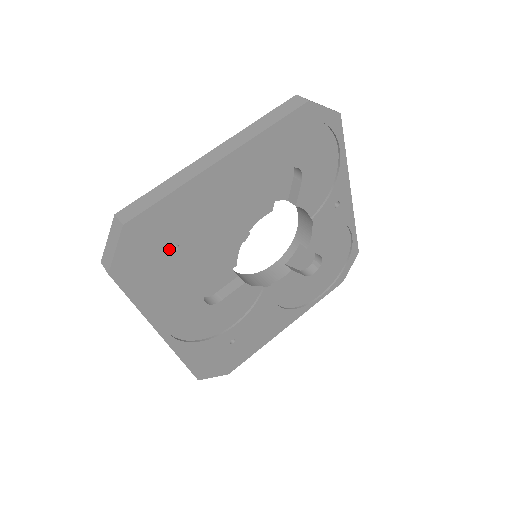
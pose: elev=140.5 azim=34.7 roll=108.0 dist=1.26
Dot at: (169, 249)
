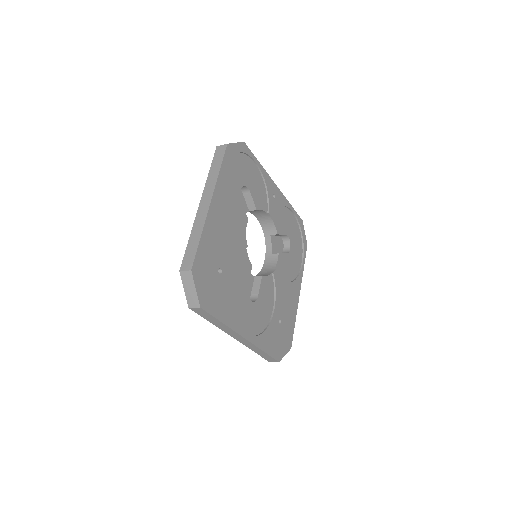
Dot at: (218, 274)
